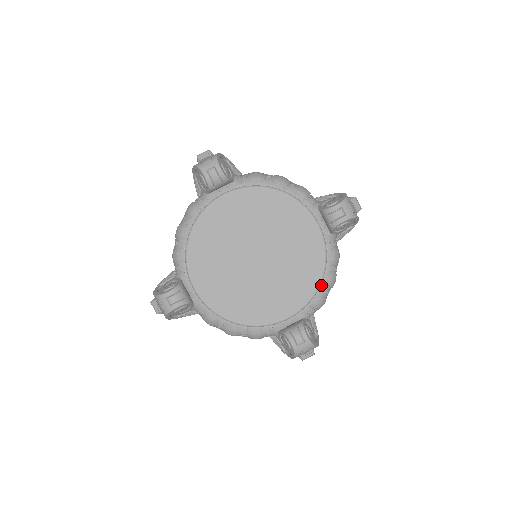
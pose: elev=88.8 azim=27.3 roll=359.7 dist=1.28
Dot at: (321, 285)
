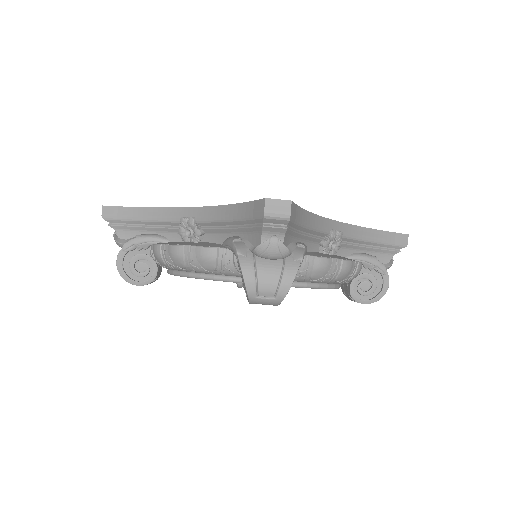
Dot at: (334, 283)
